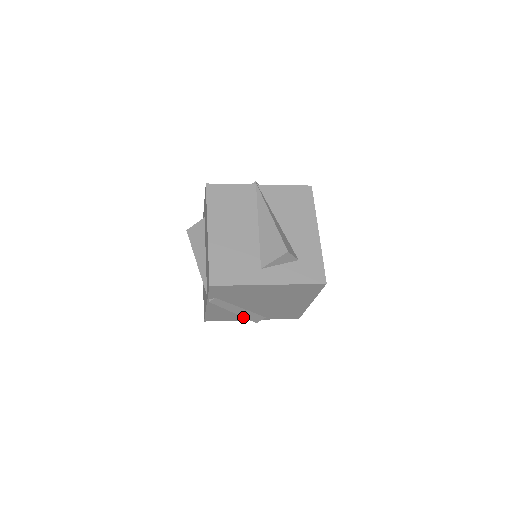
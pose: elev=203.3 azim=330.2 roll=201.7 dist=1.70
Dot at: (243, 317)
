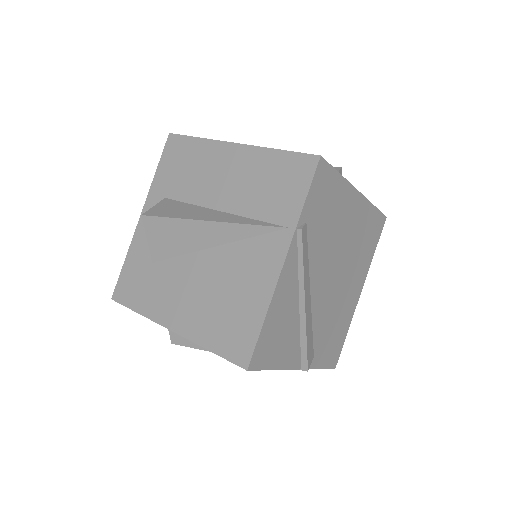
Dot at: (295, 351)
